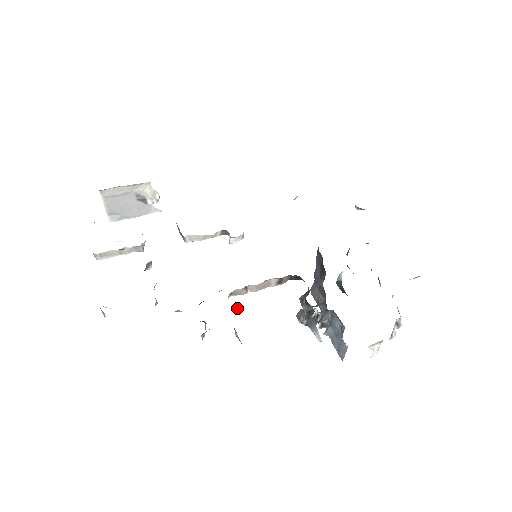
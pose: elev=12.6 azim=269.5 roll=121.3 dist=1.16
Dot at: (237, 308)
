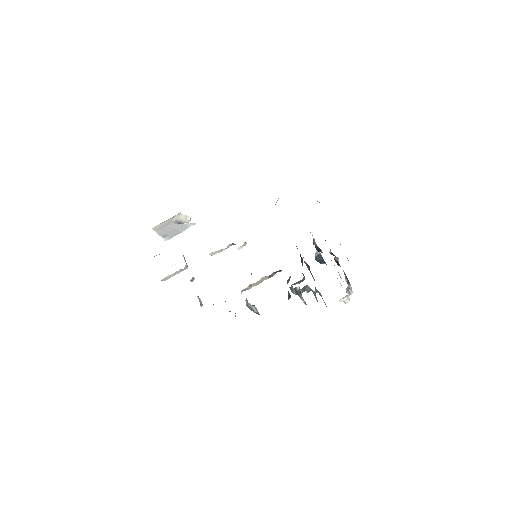
Dot at: (247, 300)
